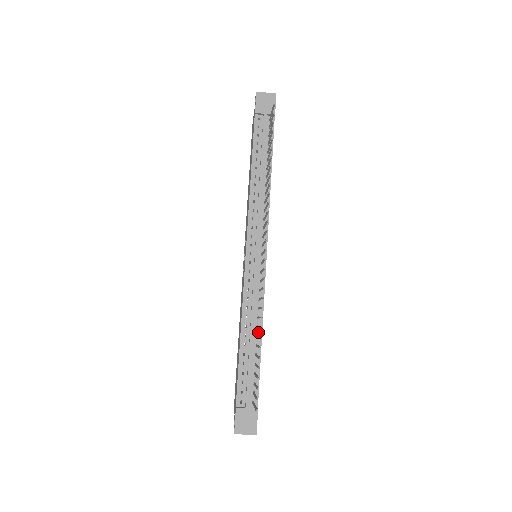
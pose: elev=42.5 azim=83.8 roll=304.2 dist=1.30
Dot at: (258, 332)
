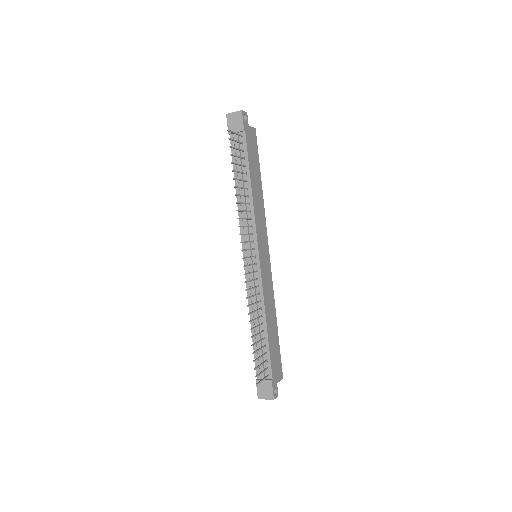
Dot at: (263, 320)
